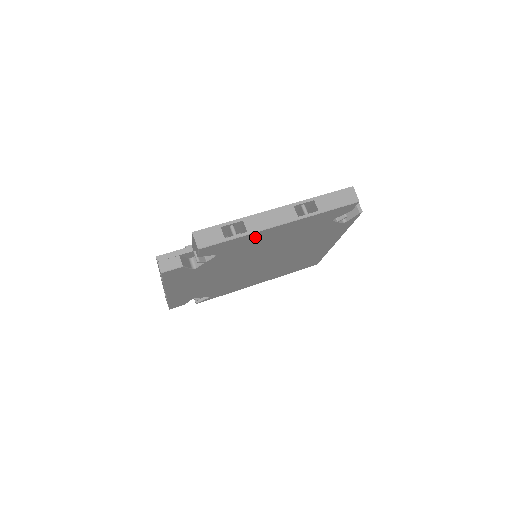
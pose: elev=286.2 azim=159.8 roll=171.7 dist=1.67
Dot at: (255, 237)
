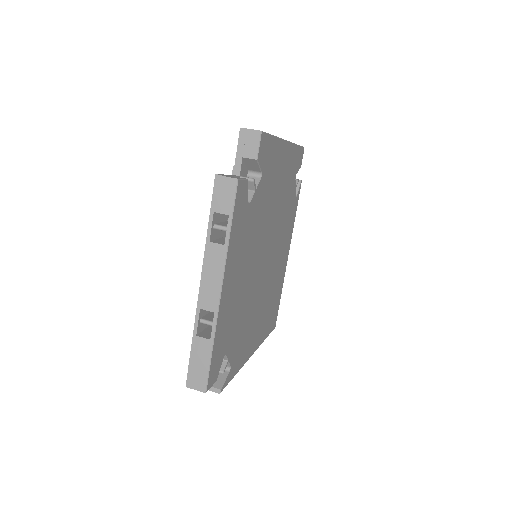
Dot at: (277, 154)
